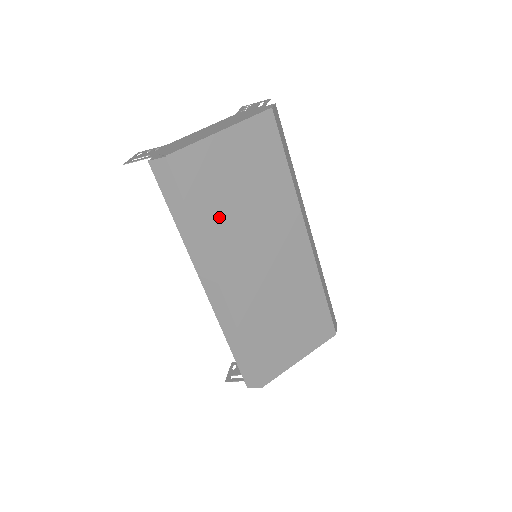
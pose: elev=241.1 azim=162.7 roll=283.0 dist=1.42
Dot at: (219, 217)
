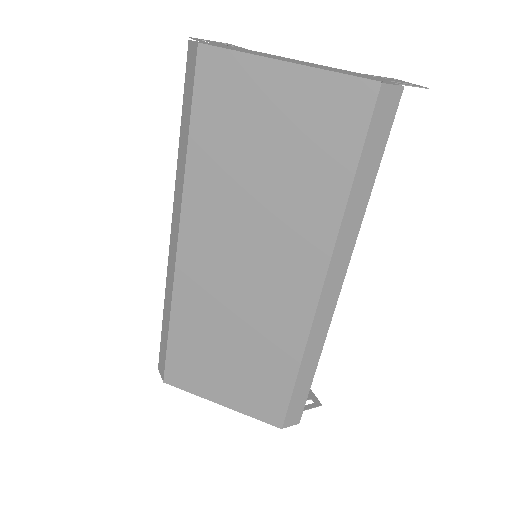
Dot at: (221, 167)
